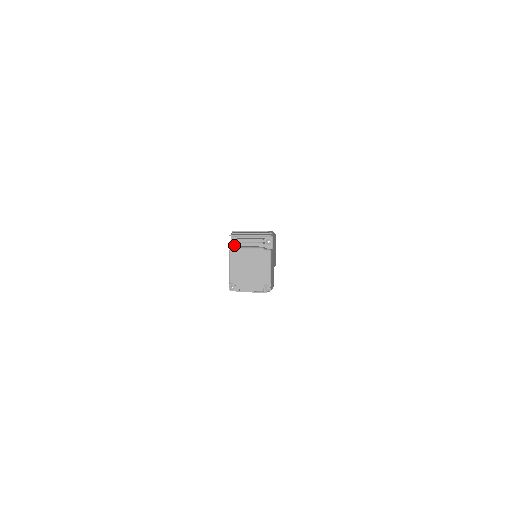
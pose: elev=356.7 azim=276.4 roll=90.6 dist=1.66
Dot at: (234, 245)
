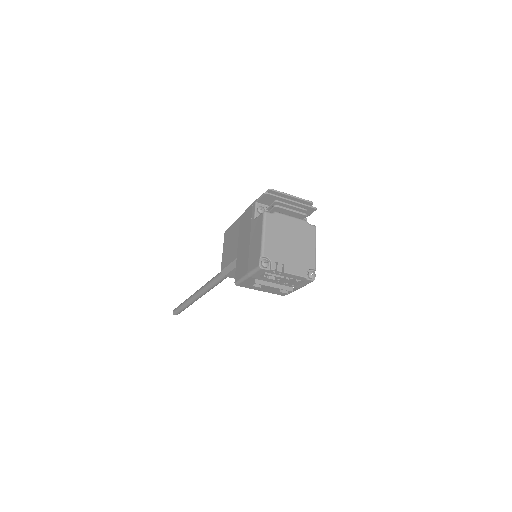
Dot at: (259, 214)
